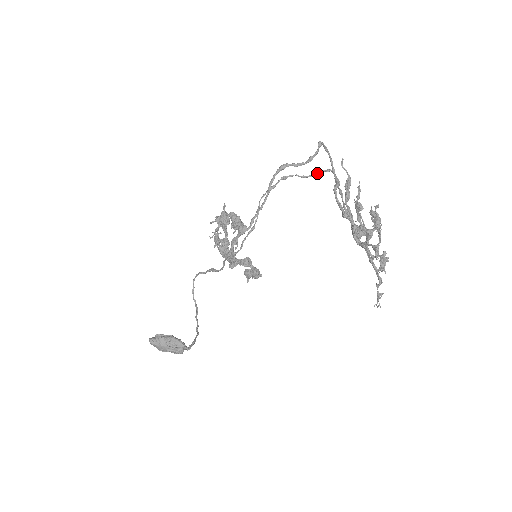
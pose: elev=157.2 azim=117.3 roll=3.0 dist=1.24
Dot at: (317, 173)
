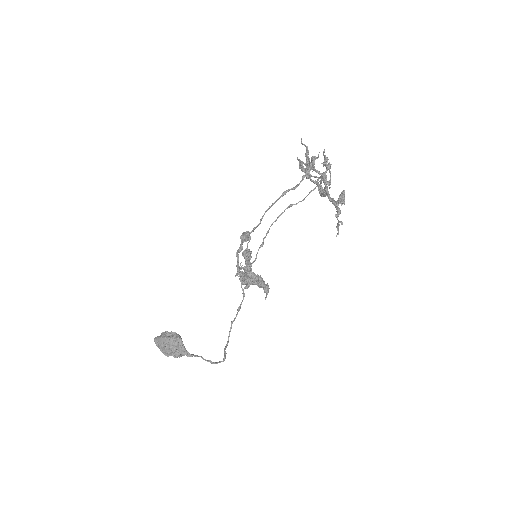
Dot at: (312, 190)
